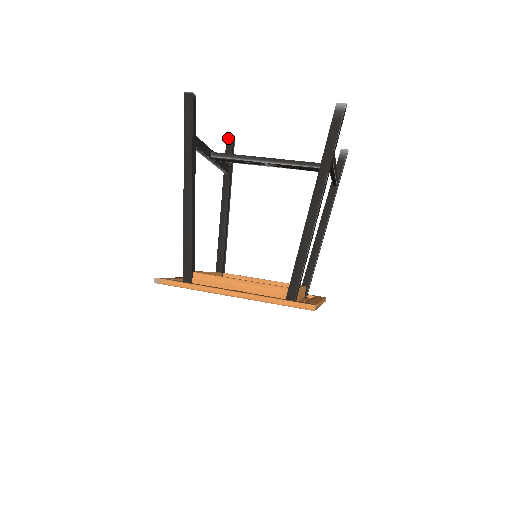
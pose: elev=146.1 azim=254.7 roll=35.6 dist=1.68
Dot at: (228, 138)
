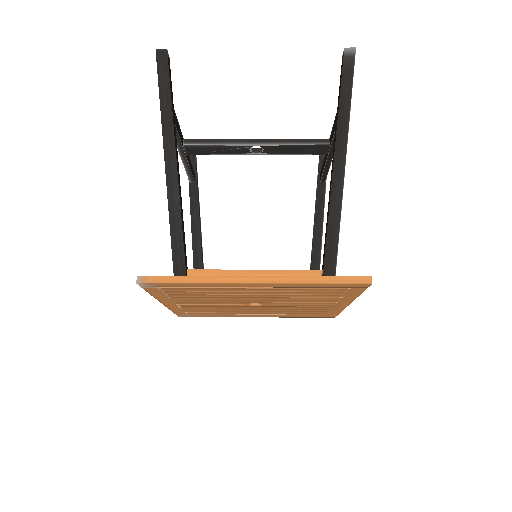
Dot at: occluded
